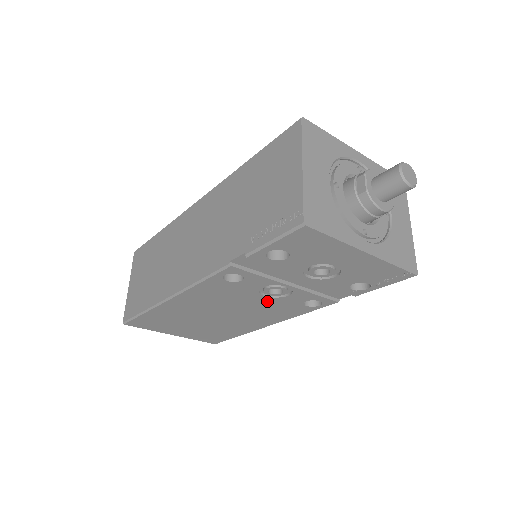
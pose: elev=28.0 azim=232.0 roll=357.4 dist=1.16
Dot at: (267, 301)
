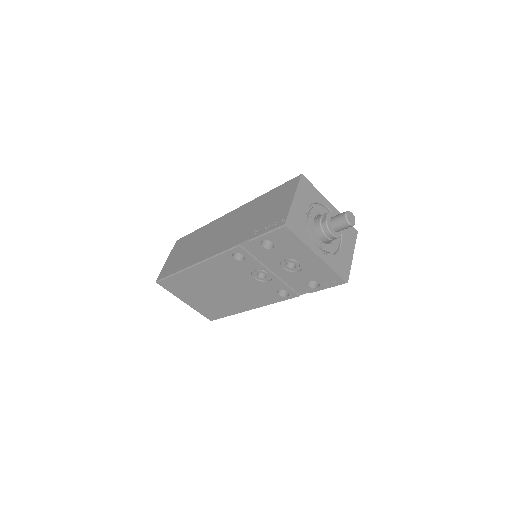
Dot at: (255, 283)
